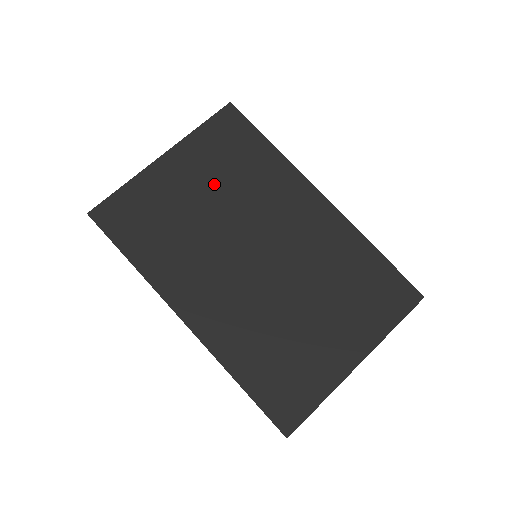
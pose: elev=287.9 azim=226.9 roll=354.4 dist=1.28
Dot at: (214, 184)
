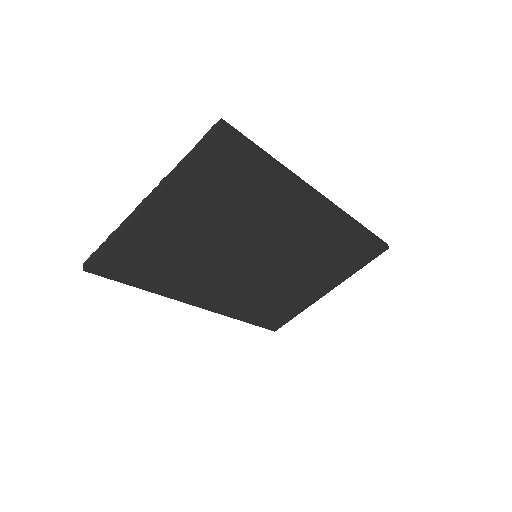
Dot at: (212, 217)
